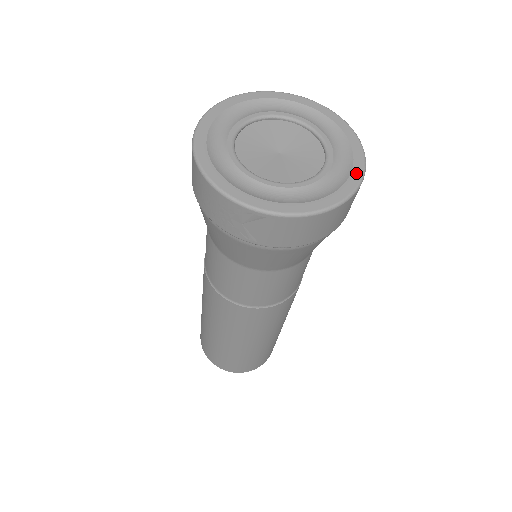
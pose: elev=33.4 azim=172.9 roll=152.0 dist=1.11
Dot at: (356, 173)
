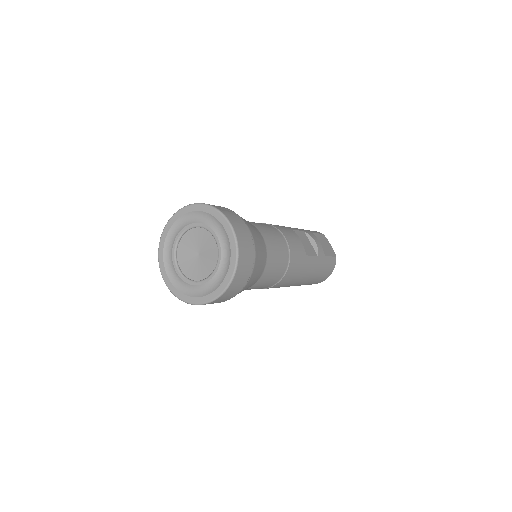
Dot at: (233, 260)
